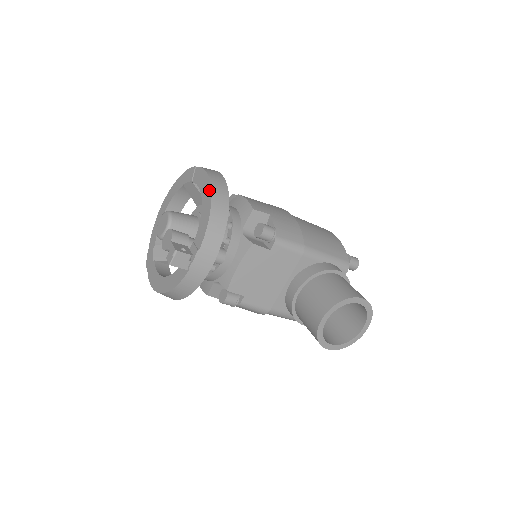
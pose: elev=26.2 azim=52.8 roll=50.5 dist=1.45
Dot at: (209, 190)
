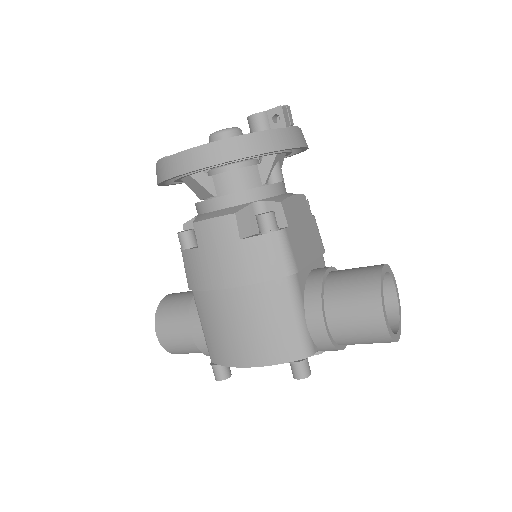
Dot at: occluded
